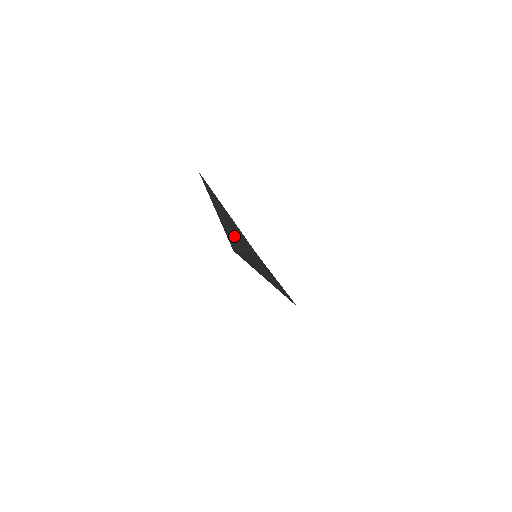
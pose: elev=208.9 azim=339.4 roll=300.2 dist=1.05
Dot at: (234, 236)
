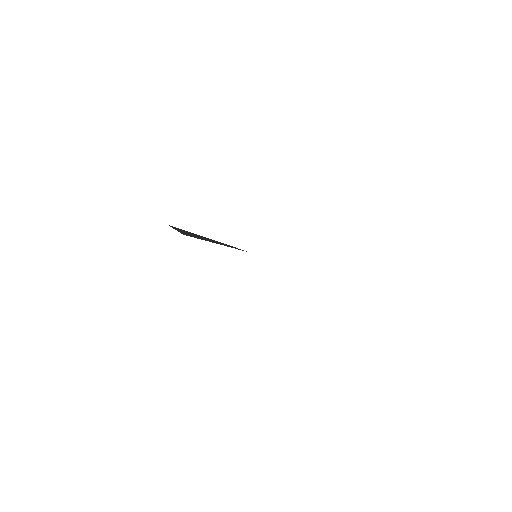
Dot at: (207, 240)
